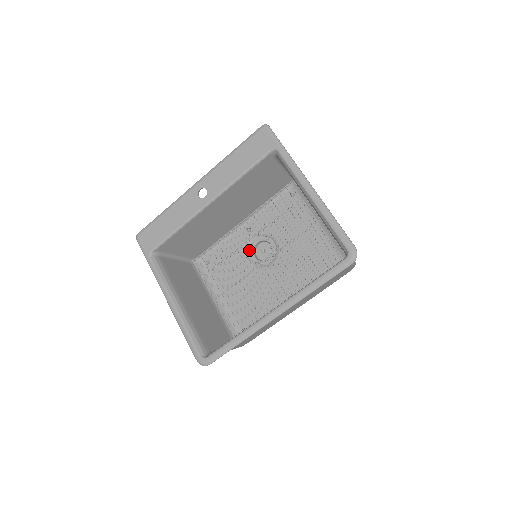
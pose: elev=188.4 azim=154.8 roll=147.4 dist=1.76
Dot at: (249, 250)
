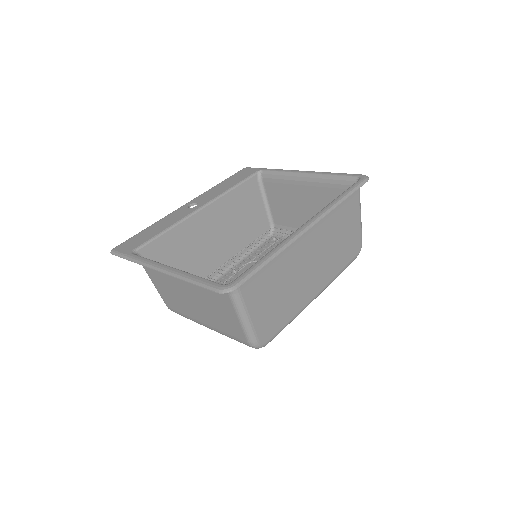
Dot at: occluded
